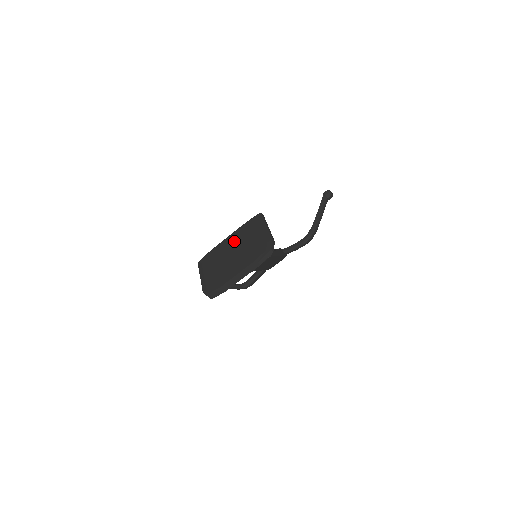
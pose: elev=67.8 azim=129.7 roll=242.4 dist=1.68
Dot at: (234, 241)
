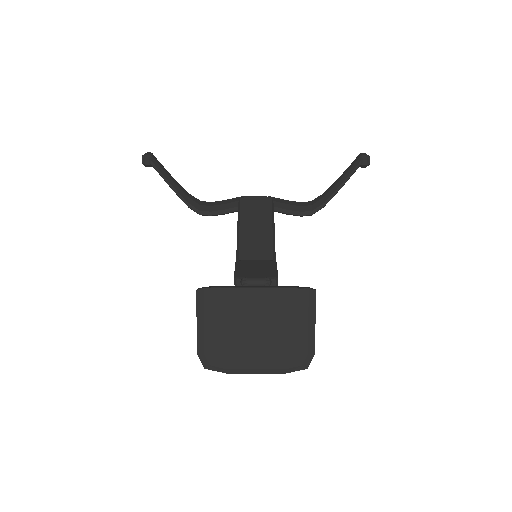
Dot at: (264, 308)
